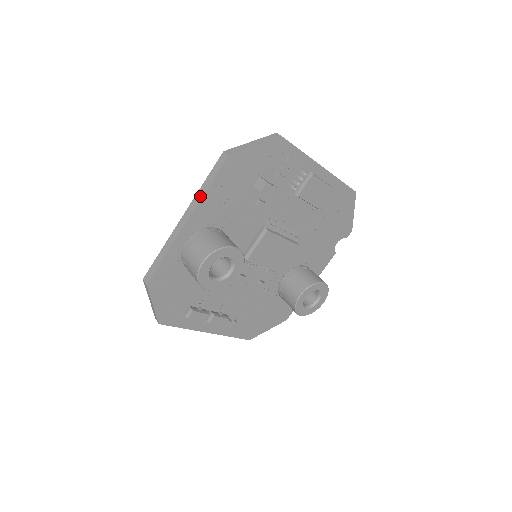
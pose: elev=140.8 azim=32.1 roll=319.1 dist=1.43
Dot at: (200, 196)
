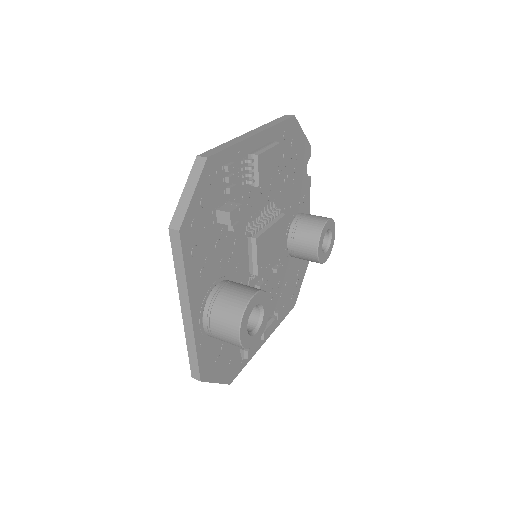
Dot at: (183, 284)
